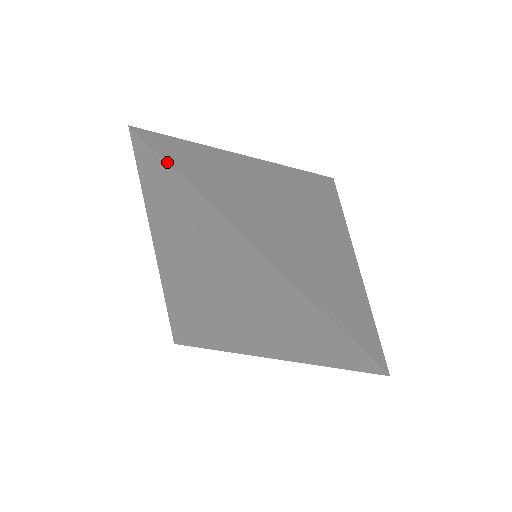
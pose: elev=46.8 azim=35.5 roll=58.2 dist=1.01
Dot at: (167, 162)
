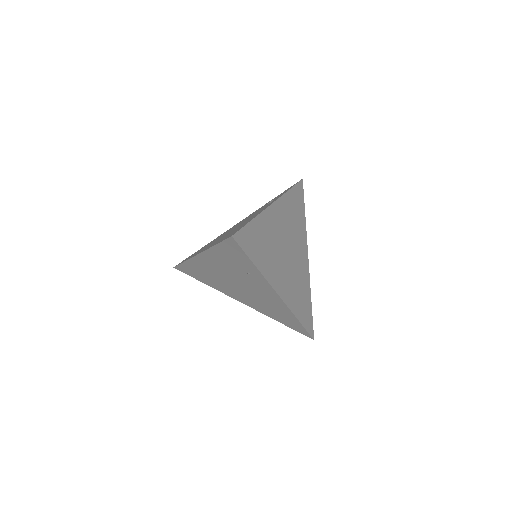
Dot at: (248, 256)
